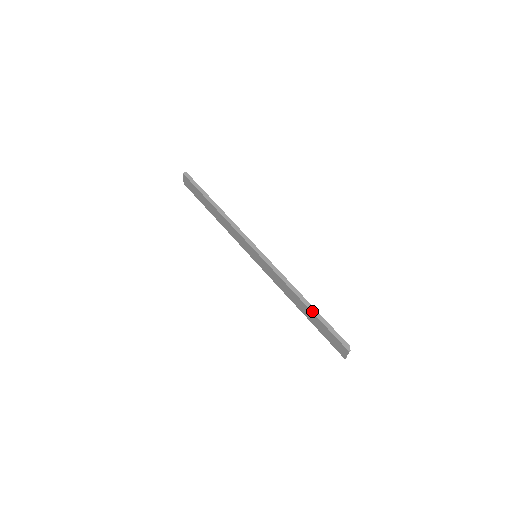
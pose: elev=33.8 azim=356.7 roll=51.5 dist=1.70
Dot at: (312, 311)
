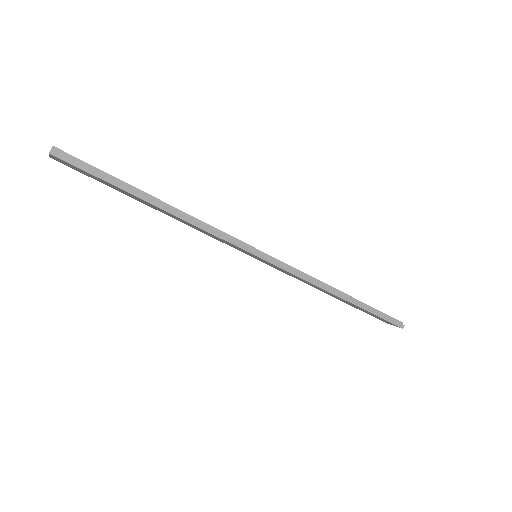
Dot at: (357, 305)
